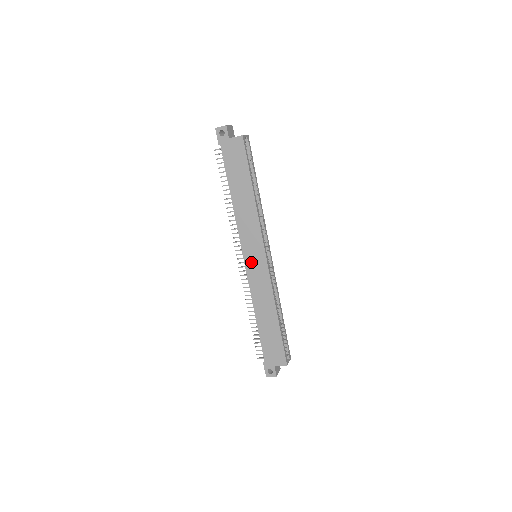
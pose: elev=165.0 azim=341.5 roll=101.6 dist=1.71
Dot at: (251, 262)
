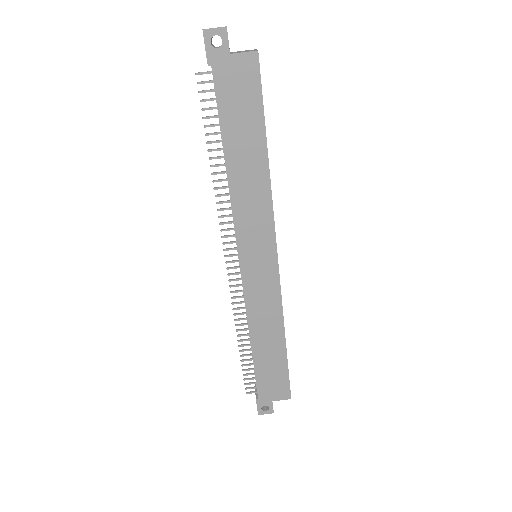
Dot at: (252, 268)
